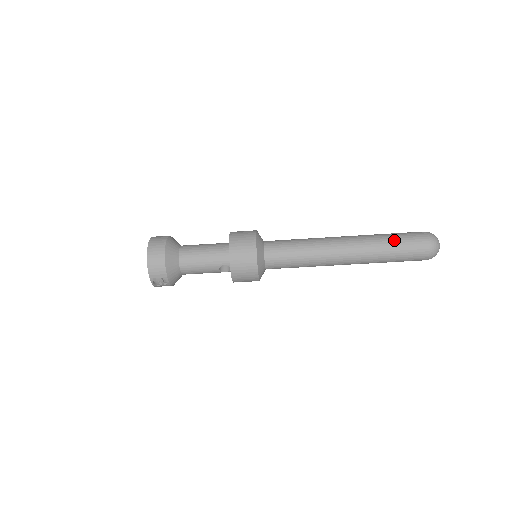
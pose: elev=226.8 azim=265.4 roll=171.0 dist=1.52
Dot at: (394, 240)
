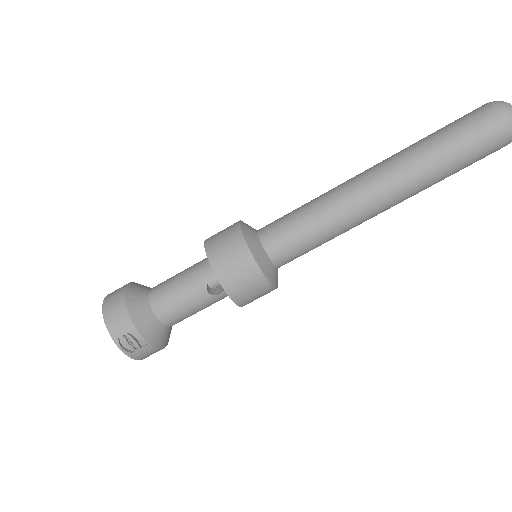
Dot at: (438, 133)
